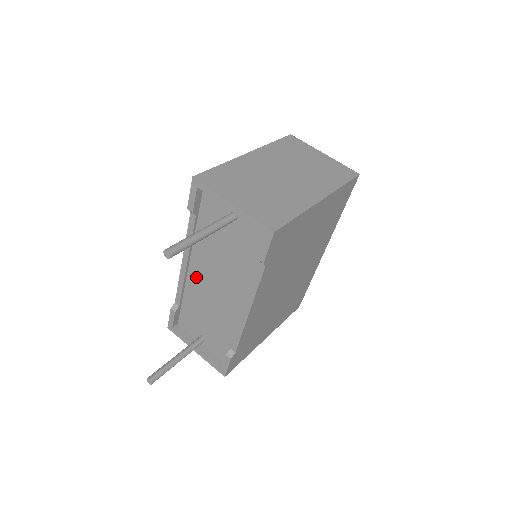
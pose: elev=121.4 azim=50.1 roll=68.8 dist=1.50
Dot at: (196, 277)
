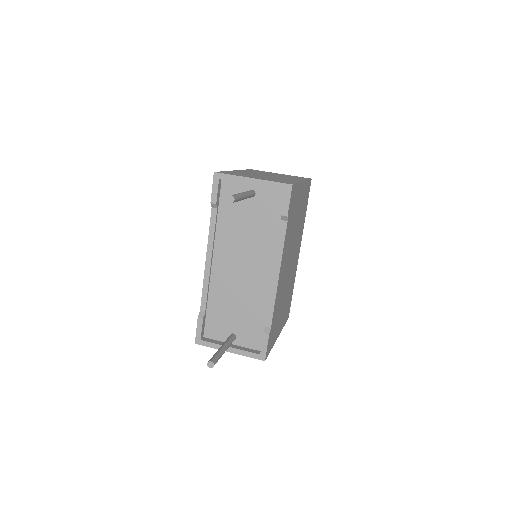
Dot at: (220, 271)
